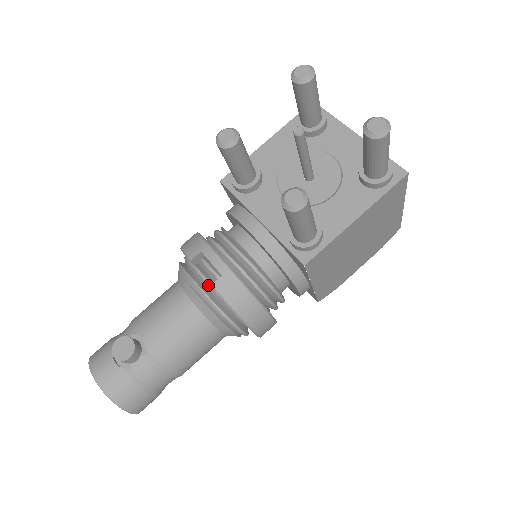
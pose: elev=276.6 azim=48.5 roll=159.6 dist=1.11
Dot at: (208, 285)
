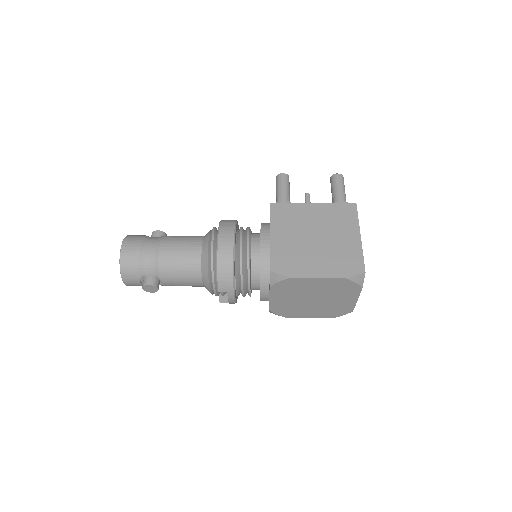
Dot at: occluded
